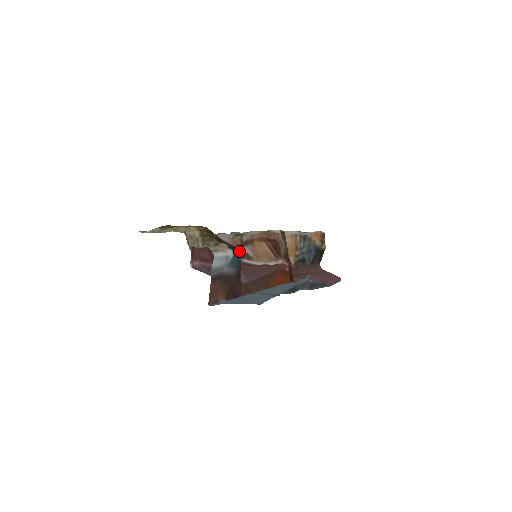
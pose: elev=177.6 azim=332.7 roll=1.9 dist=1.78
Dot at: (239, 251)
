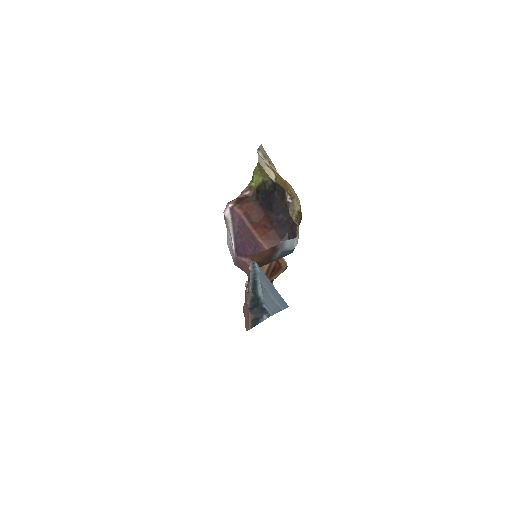
Dot at: occluded
